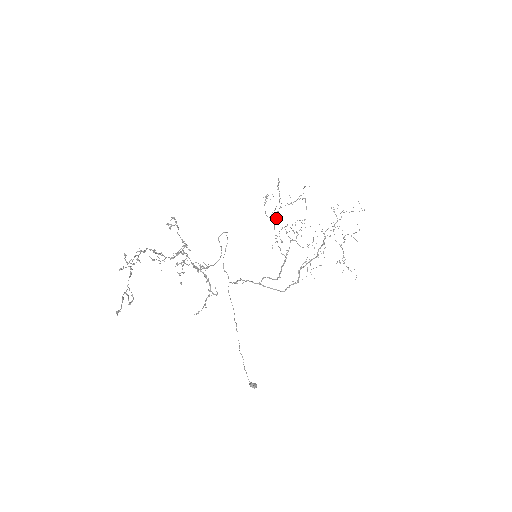
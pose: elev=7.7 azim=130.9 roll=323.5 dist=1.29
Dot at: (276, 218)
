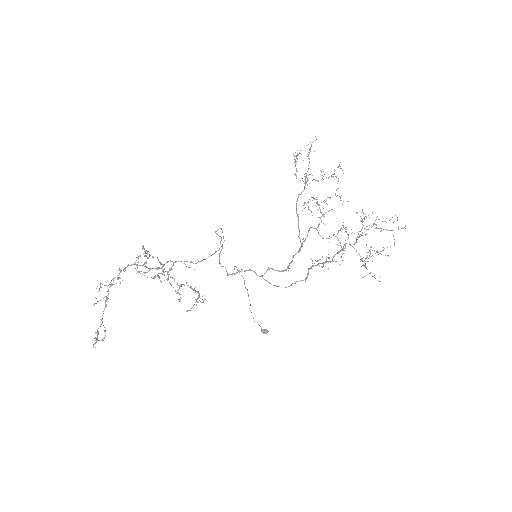
Dot at: occluded
